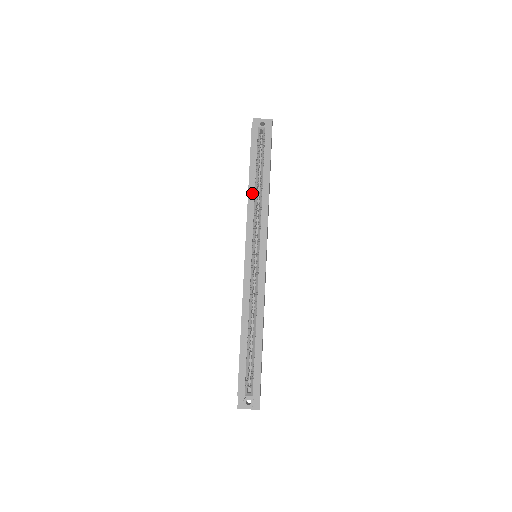
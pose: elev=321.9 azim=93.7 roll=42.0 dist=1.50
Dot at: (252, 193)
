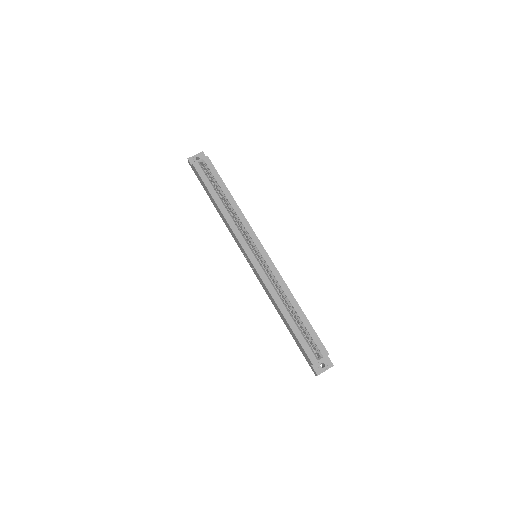
Dot at: (224, 211)
